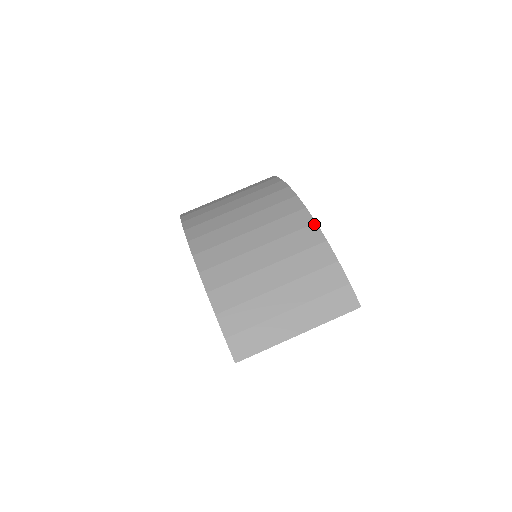
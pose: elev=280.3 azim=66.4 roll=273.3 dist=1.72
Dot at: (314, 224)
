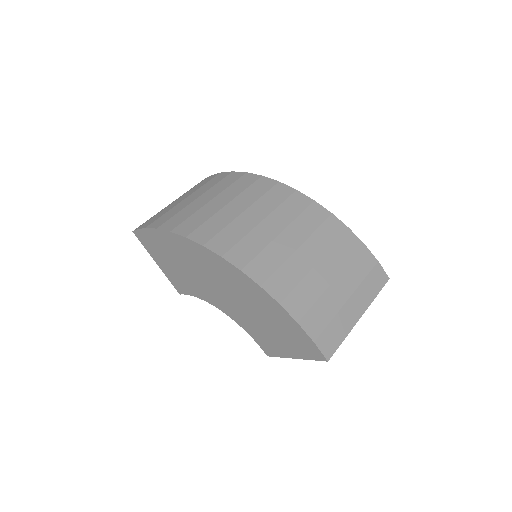
Dot at: (332, 215)
